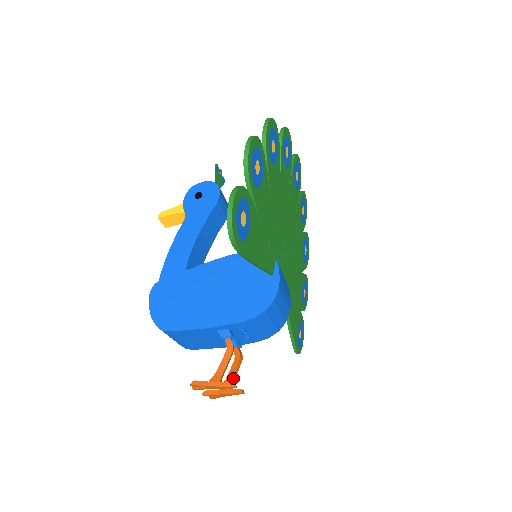
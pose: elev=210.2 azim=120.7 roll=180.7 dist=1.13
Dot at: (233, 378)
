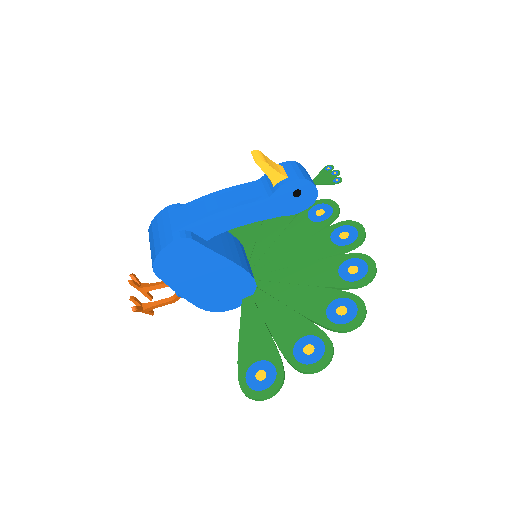
Dot at: (155, 288)
